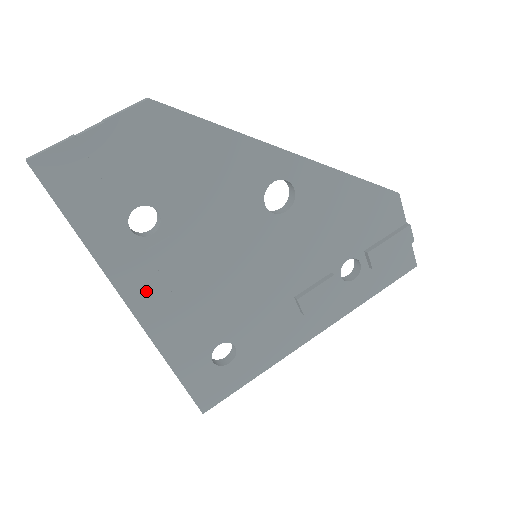
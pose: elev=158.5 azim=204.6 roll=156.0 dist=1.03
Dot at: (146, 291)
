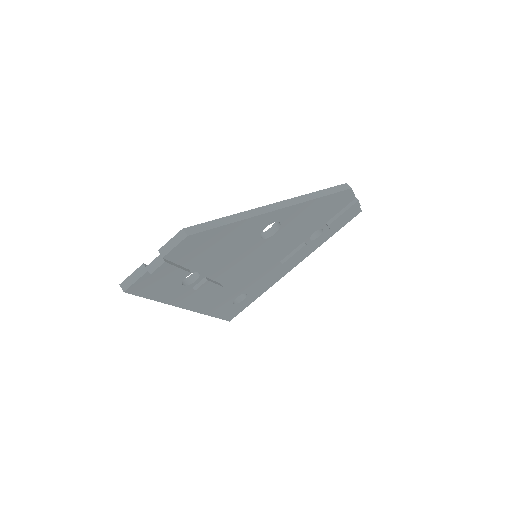
Dot at: (195, 300)
